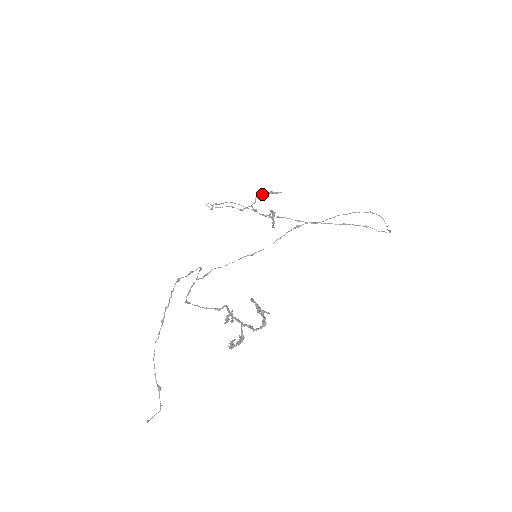
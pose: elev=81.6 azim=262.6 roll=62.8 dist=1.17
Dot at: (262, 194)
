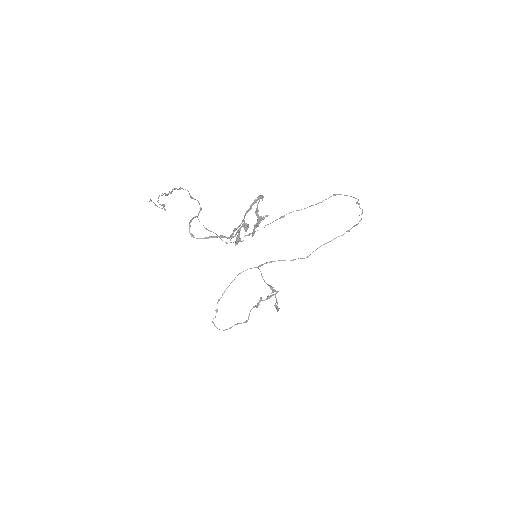
Dot at: occluded
